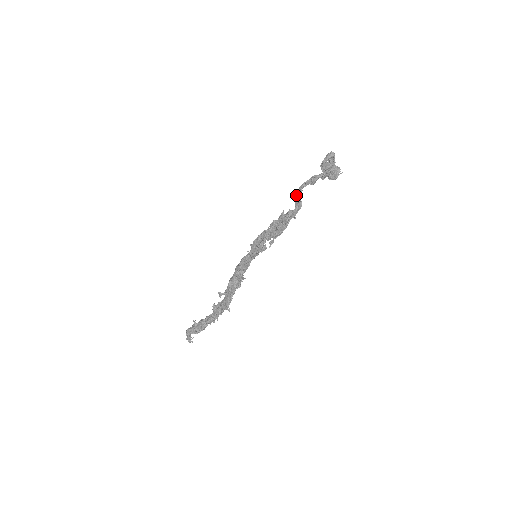
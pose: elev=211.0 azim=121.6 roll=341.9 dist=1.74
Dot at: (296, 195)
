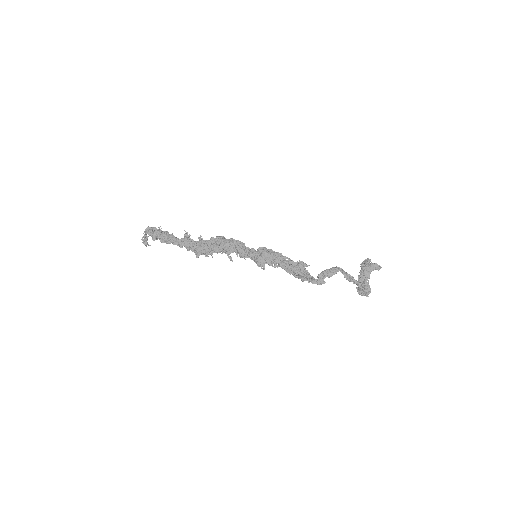
Dot at: (328, 272)
